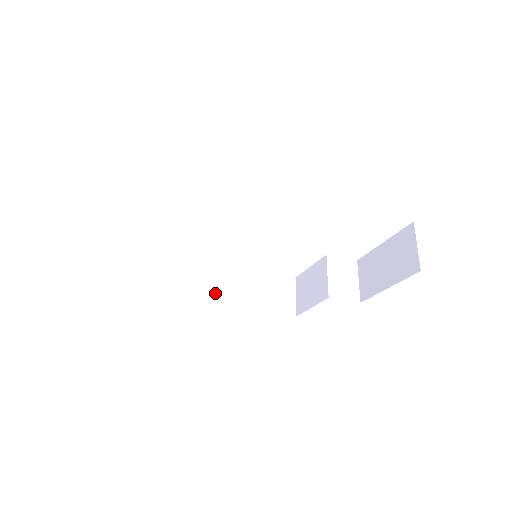
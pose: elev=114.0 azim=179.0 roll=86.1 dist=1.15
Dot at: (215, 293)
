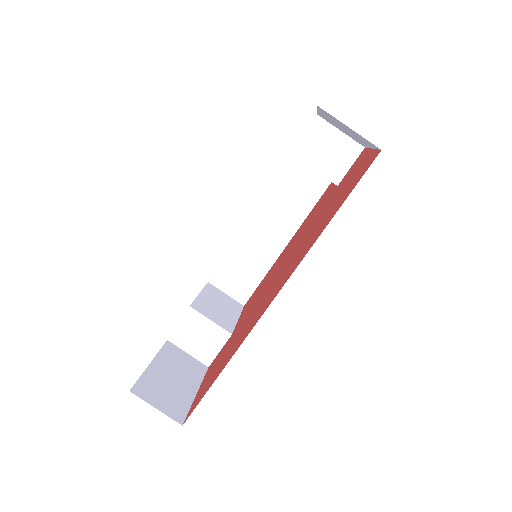
Dot at: (267, 250)
